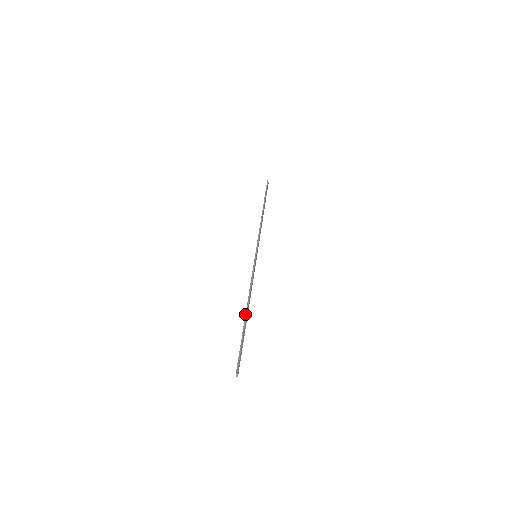
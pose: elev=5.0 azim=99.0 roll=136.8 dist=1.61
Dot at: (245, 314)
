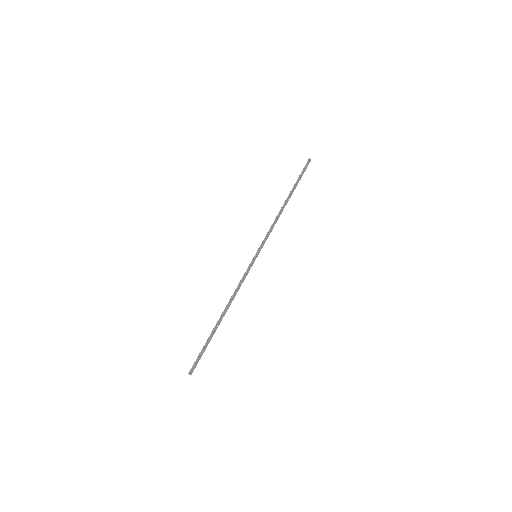
Dot at: occluded
